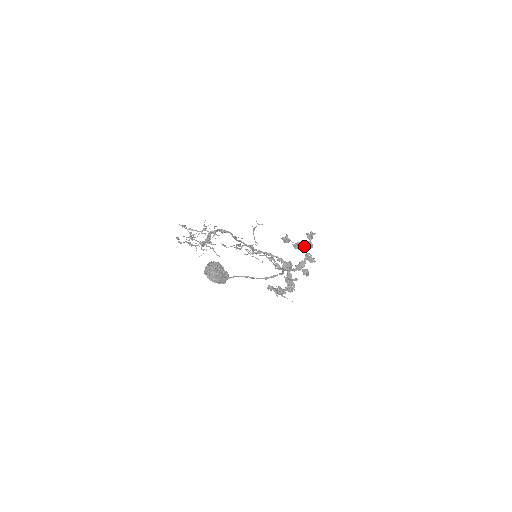
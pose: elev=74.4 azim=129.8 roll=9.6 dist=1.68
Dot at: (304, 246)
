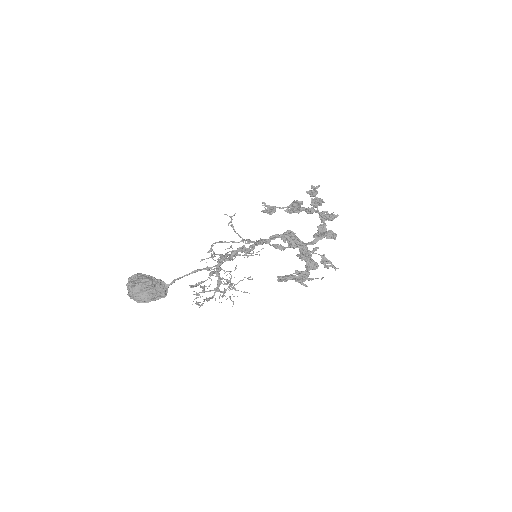
Dot at: (299, 203)
